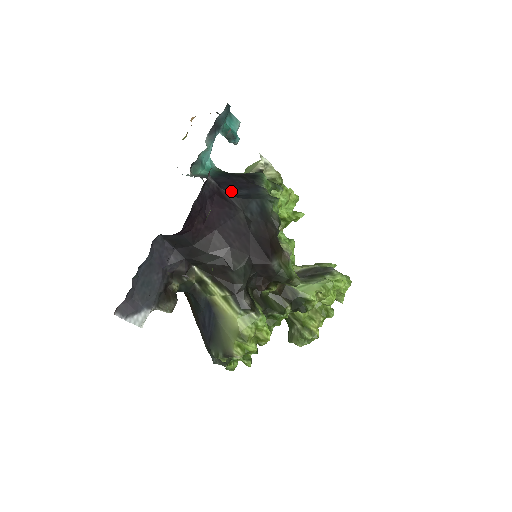
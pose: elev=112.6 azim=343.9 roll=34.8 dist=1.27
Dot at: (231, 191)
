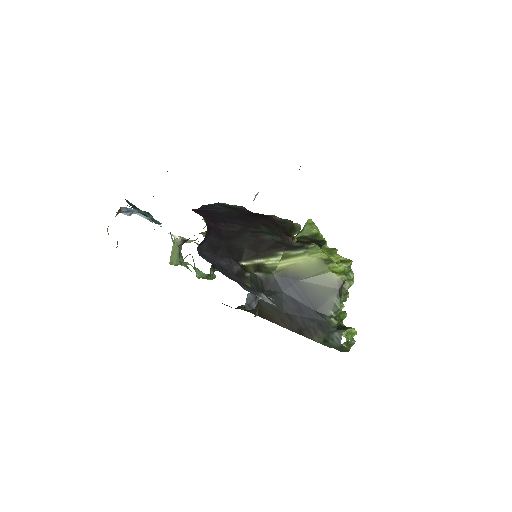
Dot at: occluded
